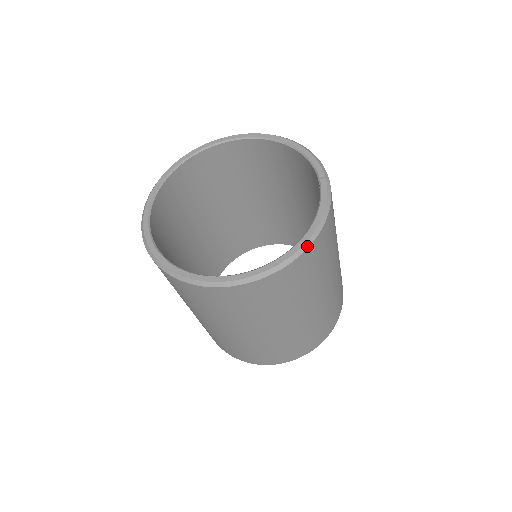
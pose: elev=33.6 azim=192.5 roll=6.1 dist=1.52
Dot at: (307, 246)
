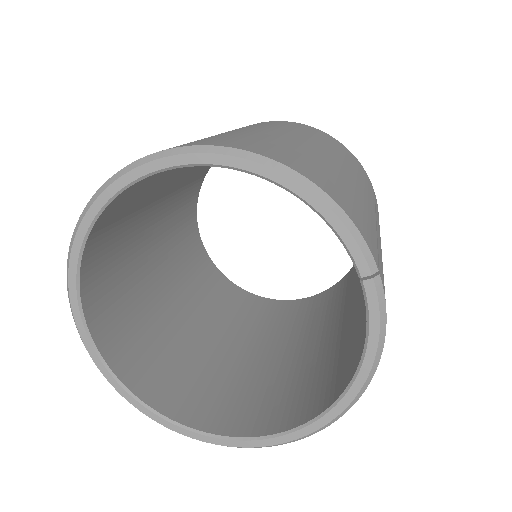
Dot at: (355, 401)
